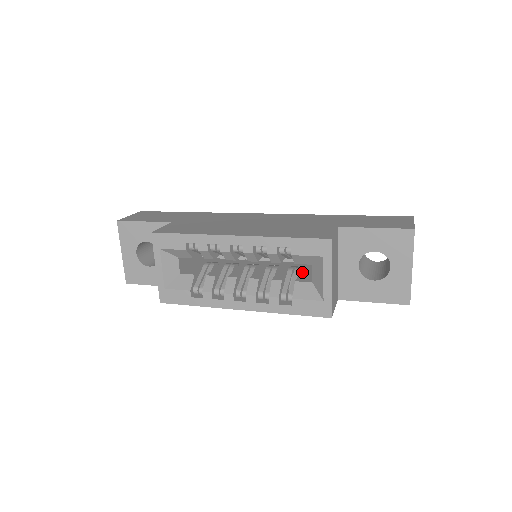
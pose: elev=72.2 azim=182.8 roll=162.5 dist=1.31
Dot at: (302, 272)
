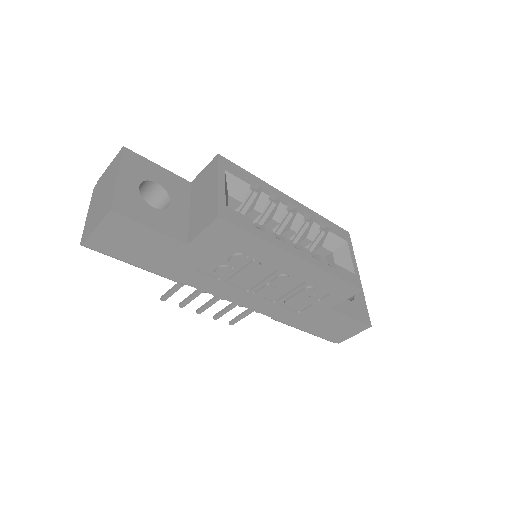
Dot at: occluded
